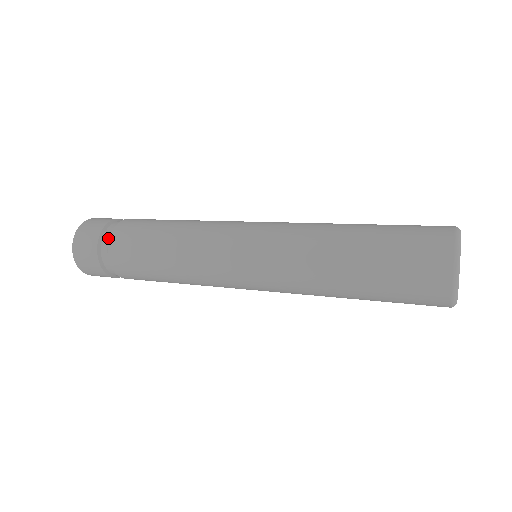
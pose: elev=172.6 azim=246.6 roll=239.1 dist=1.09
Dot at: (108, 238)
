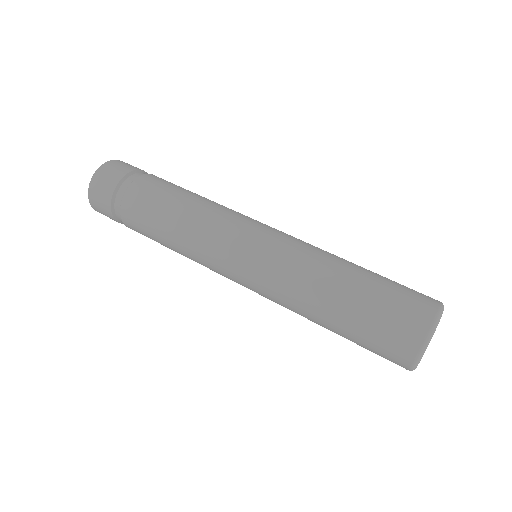
Dot at: (119, 206)
